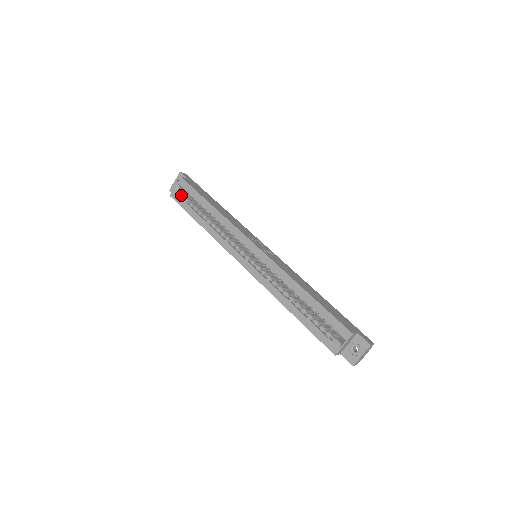
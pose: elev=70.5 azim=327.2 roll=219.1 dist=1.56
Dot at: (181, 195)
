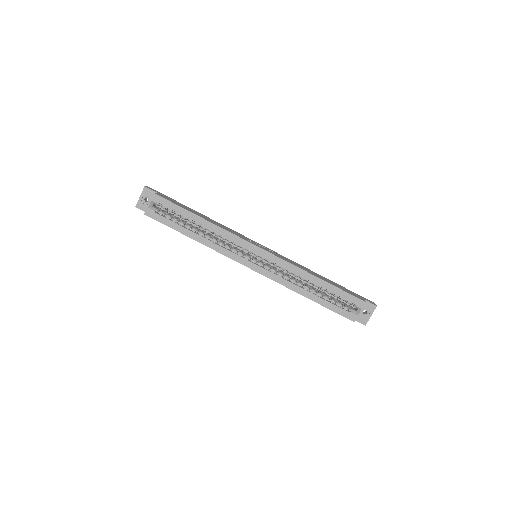
Dot at: (158, 212)
